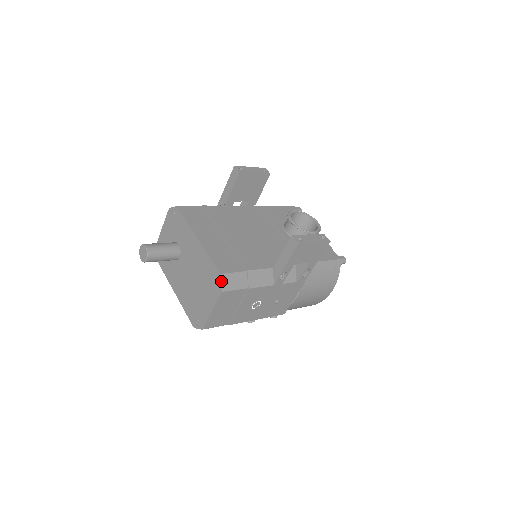
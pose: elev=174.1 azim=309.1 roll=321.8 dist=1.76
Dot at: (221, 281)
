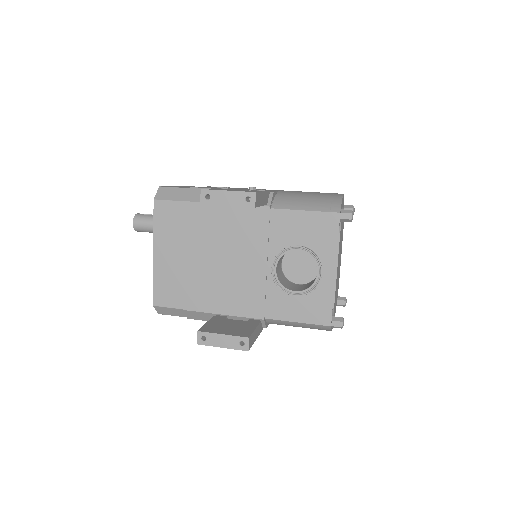
Dot at: (155, 309)
